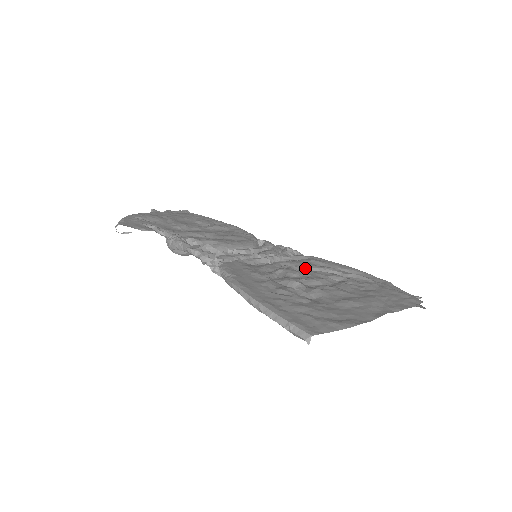
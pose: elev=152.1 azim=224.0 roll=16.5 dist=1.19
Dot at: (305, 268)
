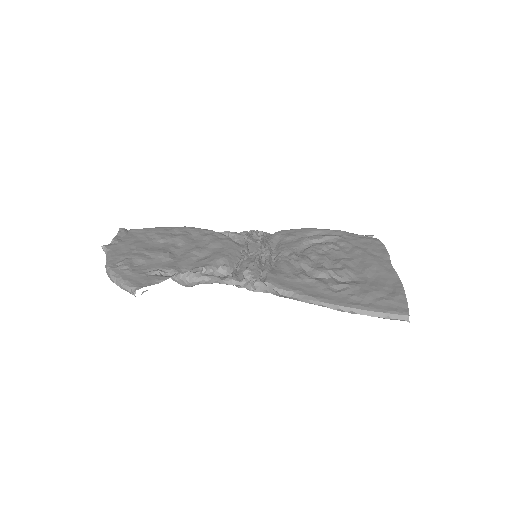
Dot at: (297, 249)
